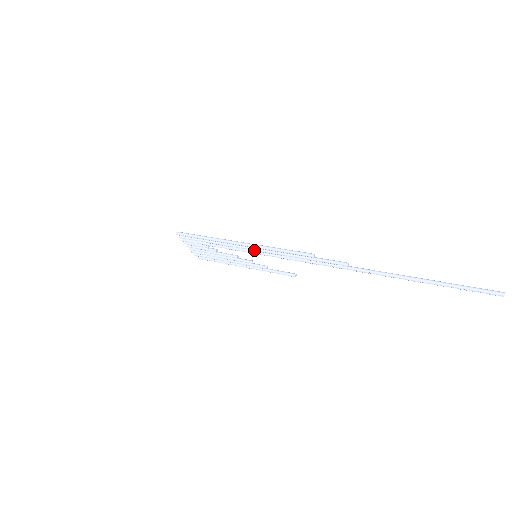
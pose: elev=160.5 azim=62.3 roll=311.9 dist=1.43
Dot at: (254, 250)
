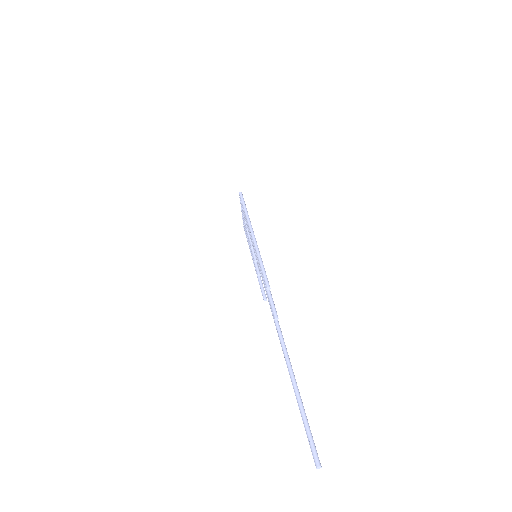
Dot at: (254, 248)
